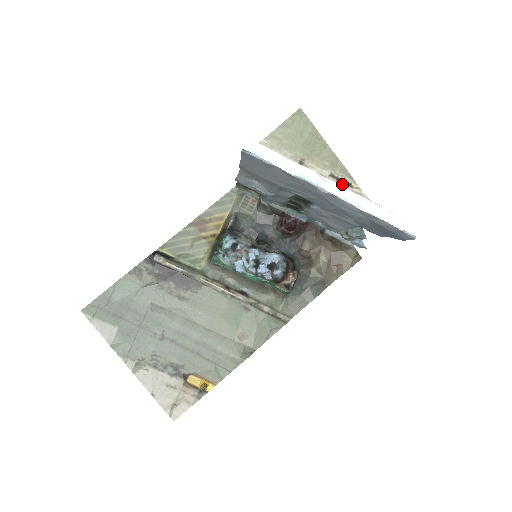
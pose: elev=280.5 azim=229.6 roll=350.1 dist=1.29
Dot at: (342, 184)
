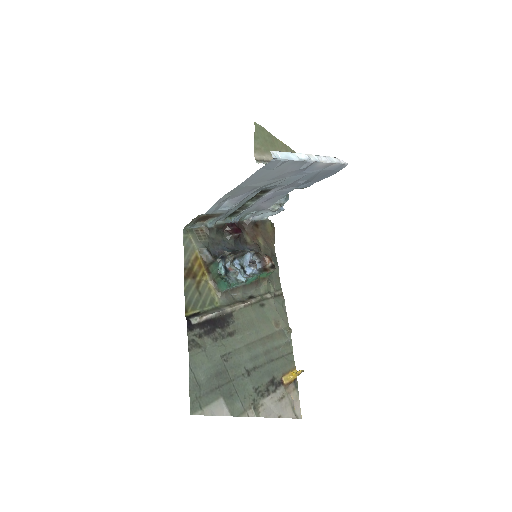
Dot at: occluded
